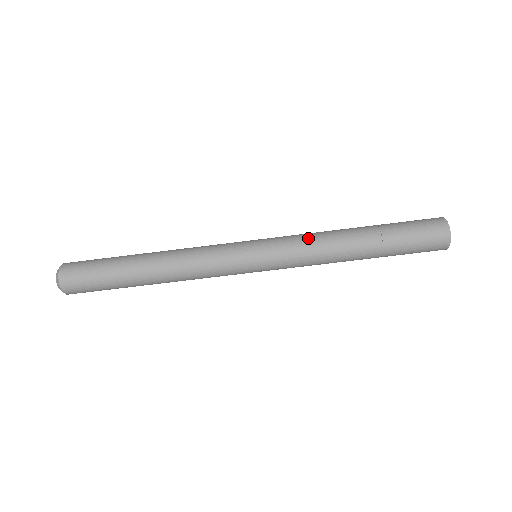
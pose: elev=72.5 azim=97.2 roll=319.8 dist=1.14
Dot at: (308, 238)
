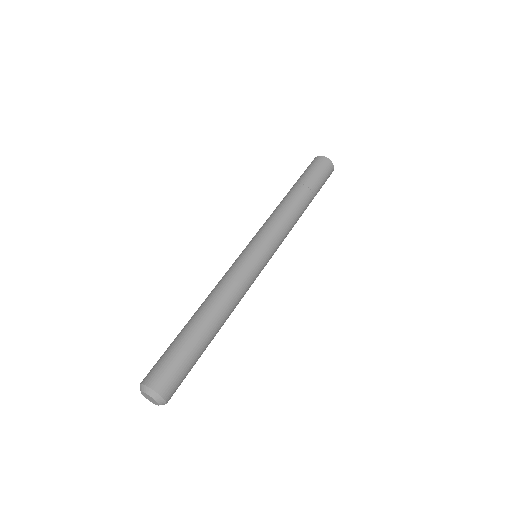
Dot at: (271, 217)
